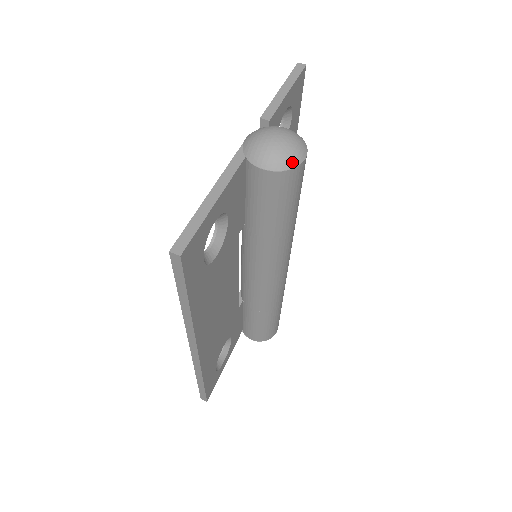
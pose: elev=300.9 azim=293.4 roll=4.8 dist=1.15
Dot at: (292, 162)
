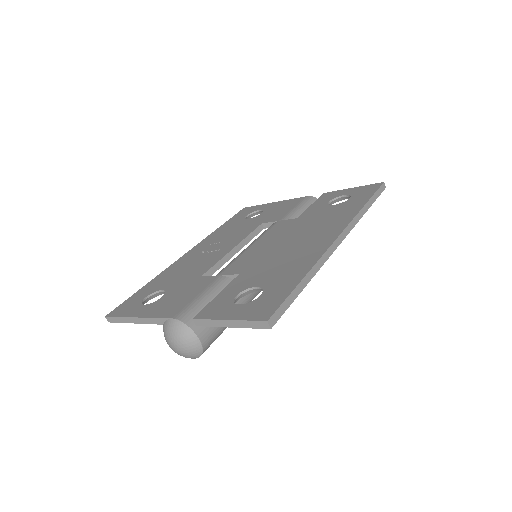
Dot at: occluded
